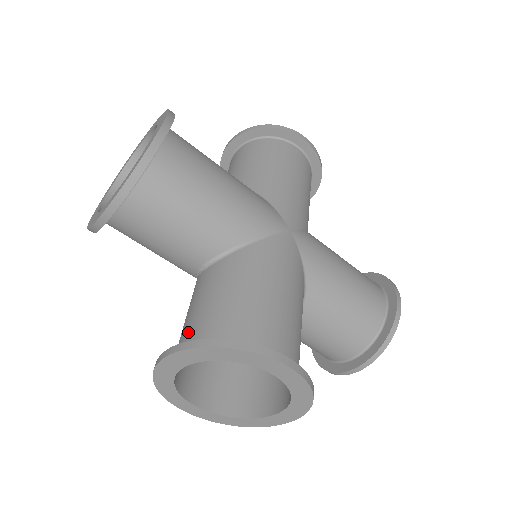
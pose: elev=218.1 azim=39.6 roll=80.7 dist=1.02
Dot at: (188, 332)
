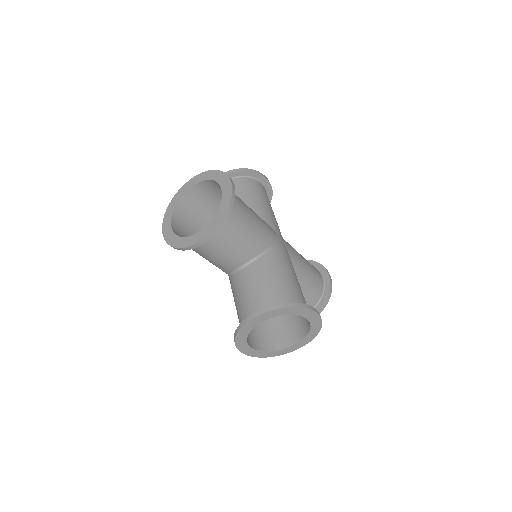
Dot at: (255, 304)
